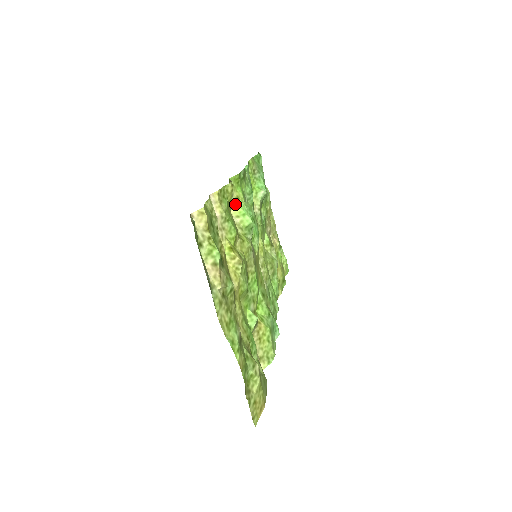
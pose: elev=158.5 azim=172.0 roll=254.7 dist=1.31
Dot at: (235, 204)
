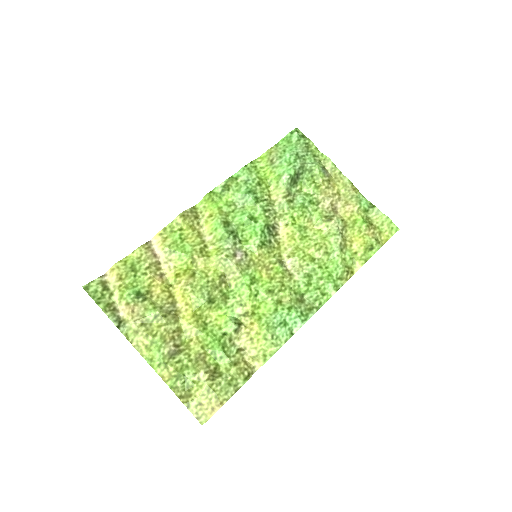
Dot at: (207, 224)
